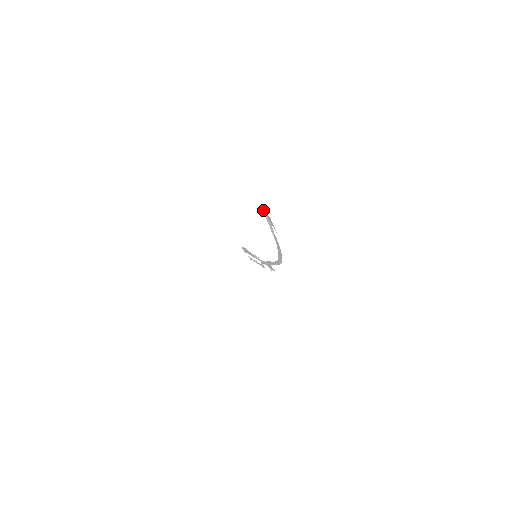
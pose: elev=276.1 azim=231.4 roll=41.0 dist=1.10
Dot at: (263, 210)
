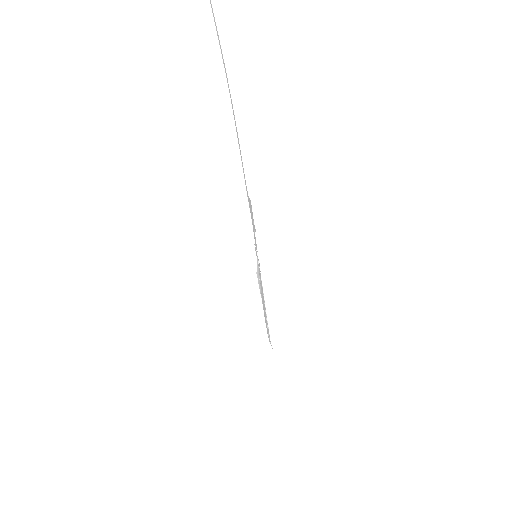
Dot at: out of frame
